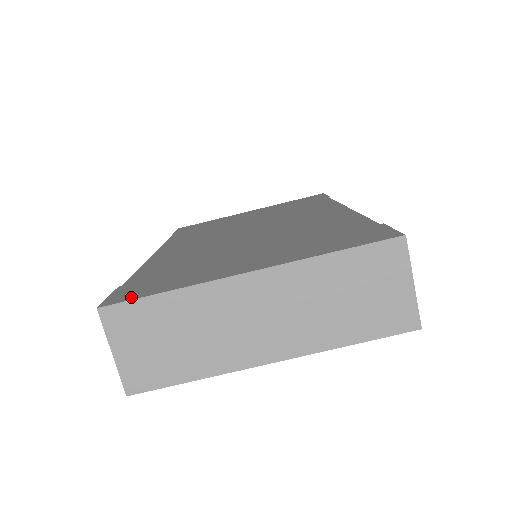
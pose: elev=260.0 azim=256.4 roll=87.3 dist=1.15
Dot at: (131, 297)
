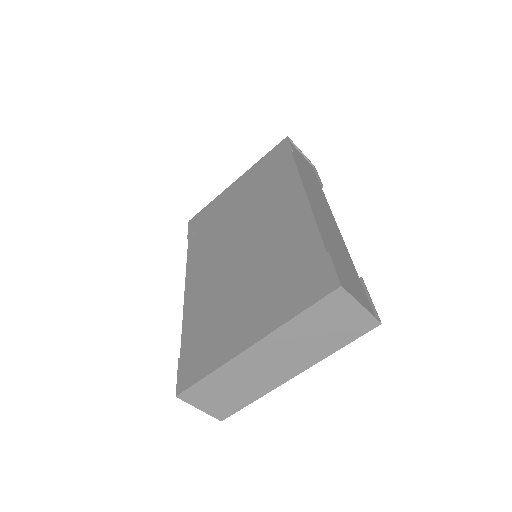
Dot at: (191, 381)
